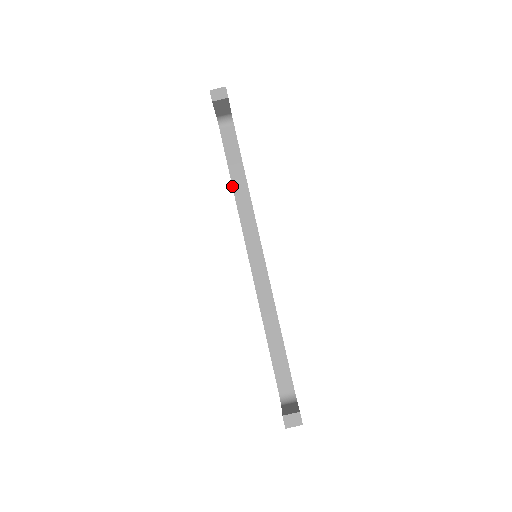
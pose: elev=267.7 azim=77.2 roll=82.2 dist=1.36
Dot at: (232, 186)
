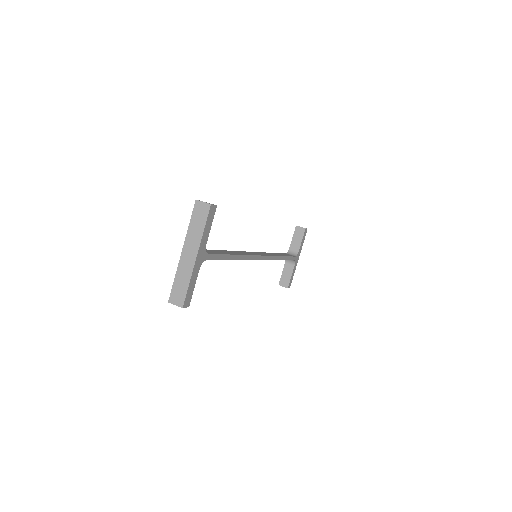
Dot at: occluded
